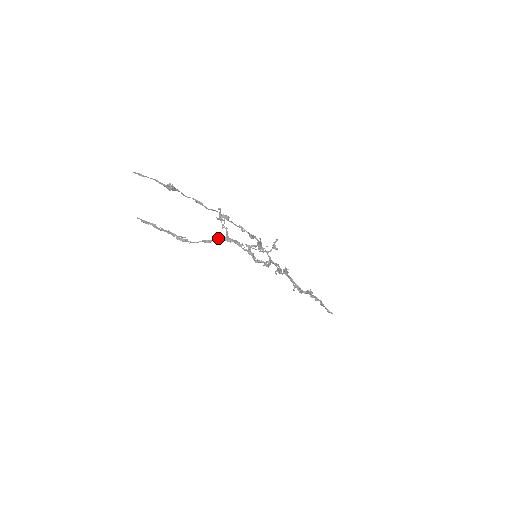
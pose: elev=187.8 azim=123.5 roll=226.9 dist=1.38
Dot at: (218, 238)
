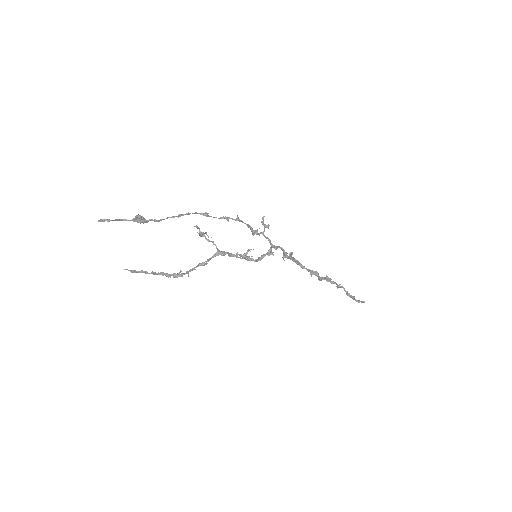
Dot at: (211, 257)
